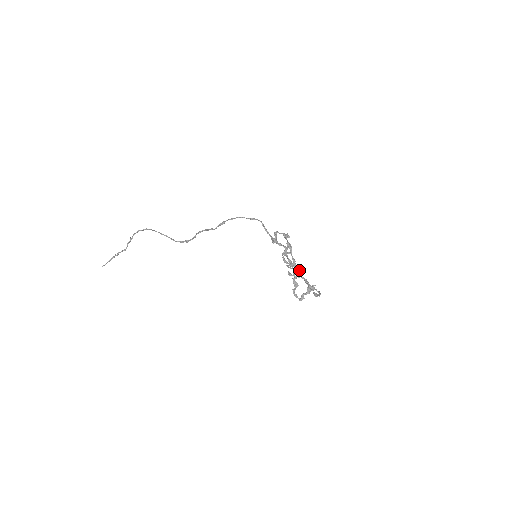
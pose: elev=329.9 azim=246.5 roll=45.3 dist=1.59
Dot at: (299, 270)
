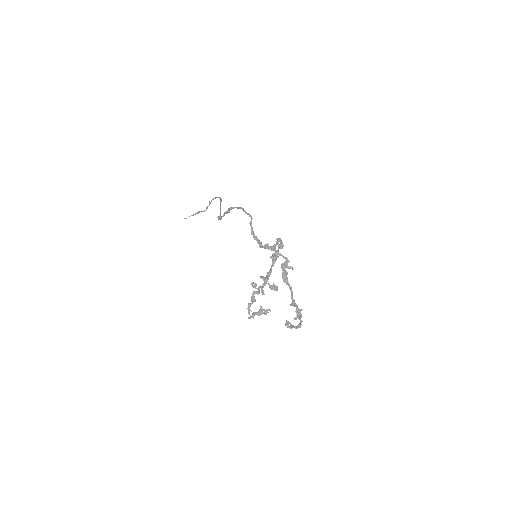
Dot at: (274, 288)
